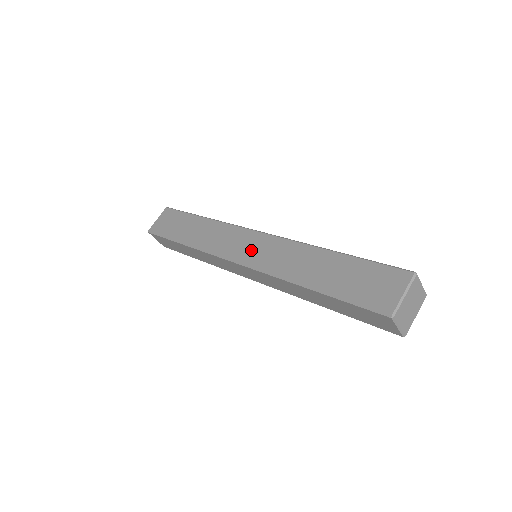
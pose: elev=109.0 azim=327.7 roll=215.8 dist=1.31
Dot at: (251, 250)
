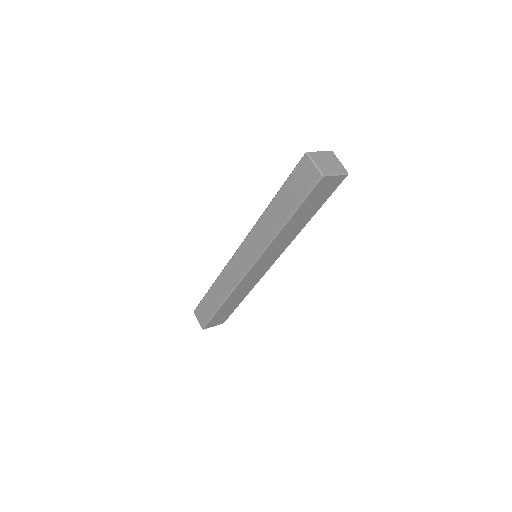
Dot at: occluded
